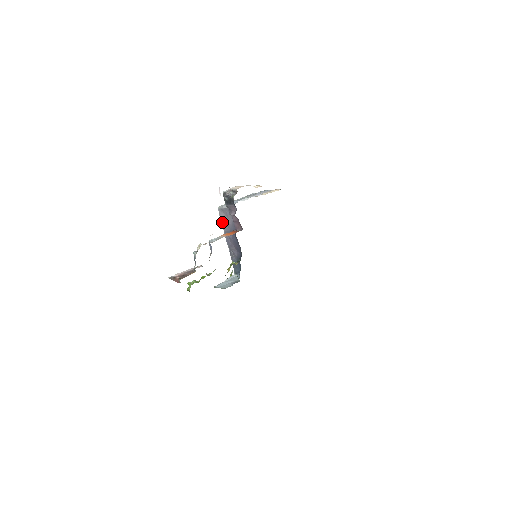
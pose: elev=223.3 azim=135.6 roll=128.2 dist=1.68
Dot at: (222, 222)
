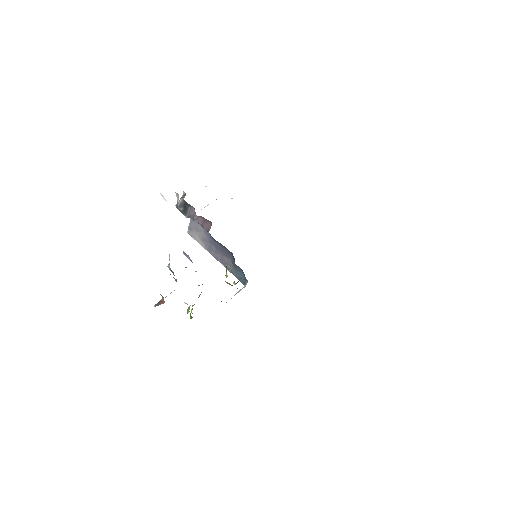
Dot at: (199, 243)
